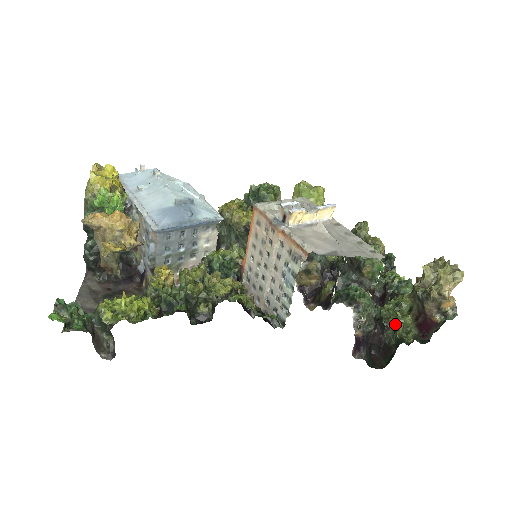
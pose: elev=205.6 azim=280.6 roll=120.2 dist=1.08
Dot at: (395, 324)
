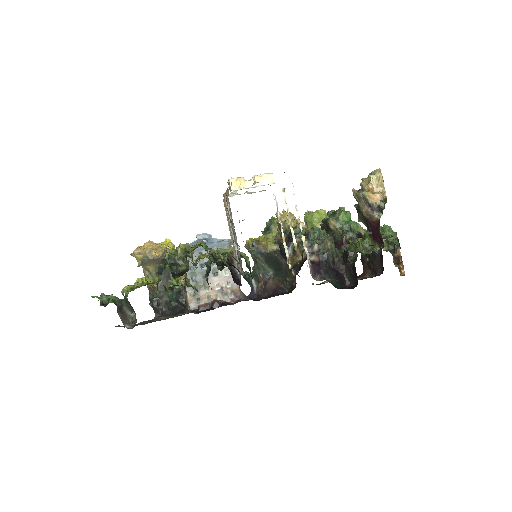
Dot at: (357, 248)
